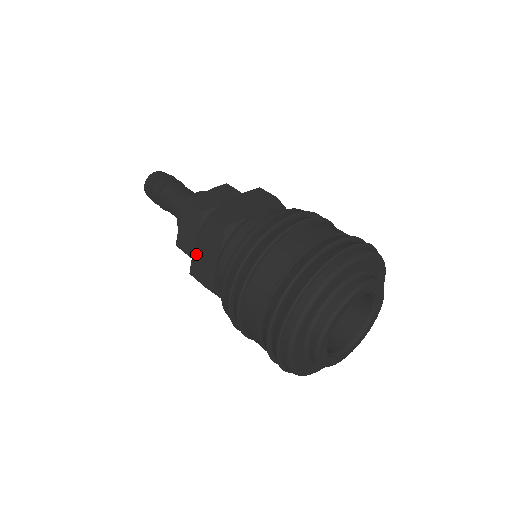
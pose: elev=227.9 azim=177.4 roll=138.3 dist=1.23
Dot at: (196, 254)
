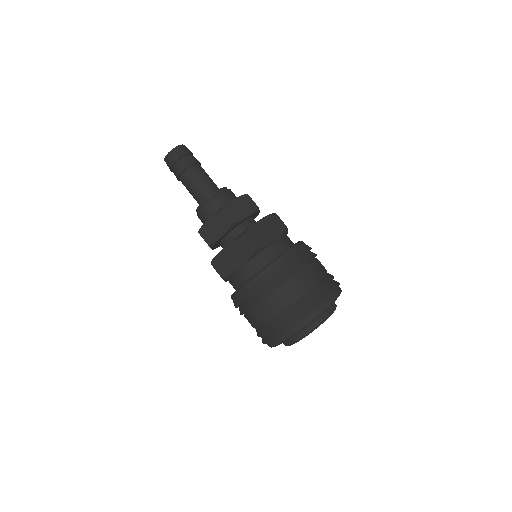
Dot at: (222, 255)
